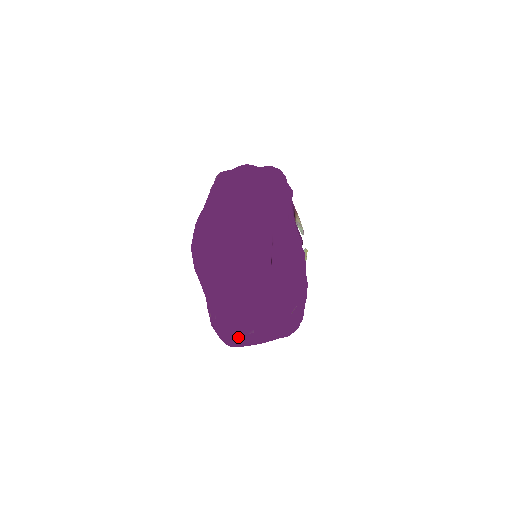
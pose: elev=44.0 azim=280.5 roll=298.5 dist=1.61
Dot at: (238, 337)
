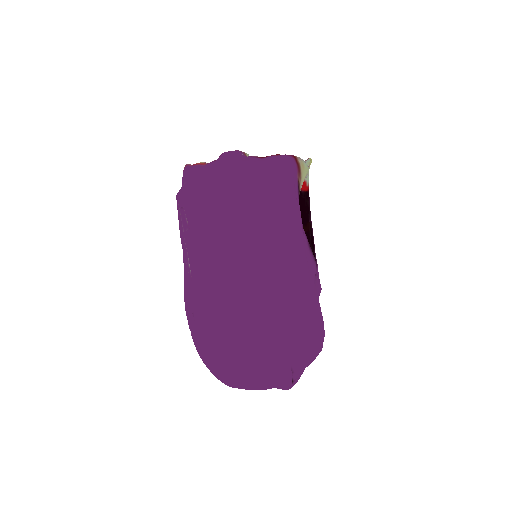
Dot at: occluded
